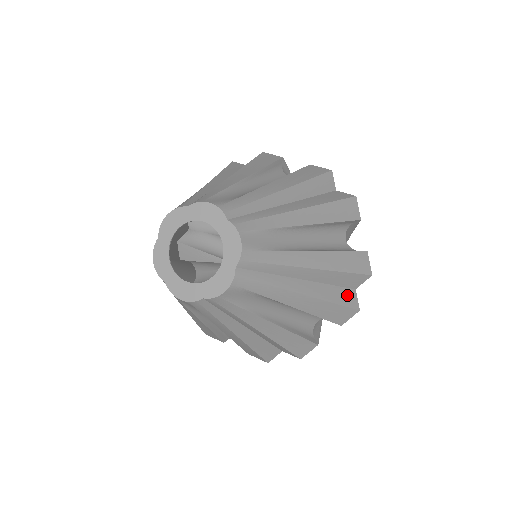
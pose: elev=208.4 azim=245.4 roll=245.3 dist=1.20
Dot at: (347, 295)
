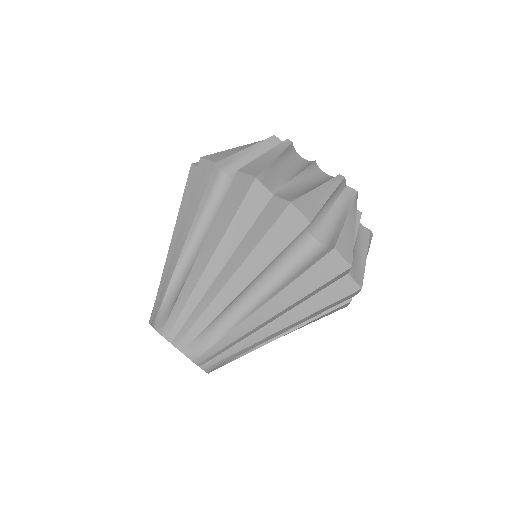
Dot at: (336, 289)
